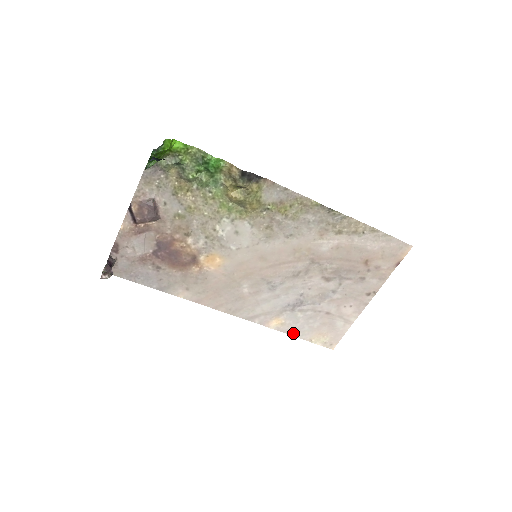
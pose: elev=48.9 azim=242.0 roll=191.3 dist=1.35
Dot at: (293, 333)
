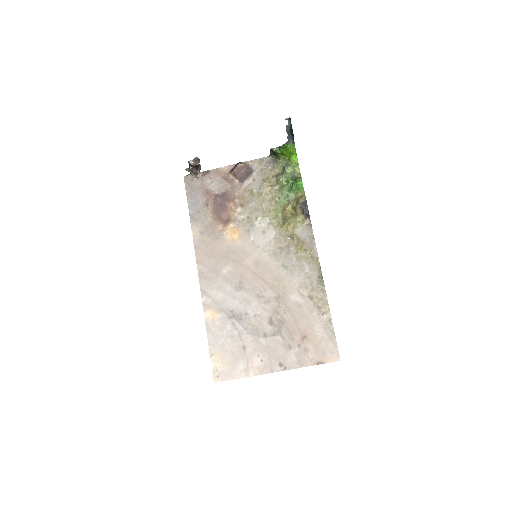
Dot at: (210, 335)
